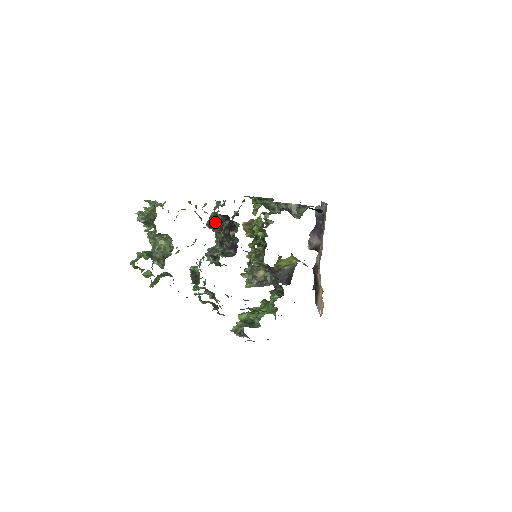
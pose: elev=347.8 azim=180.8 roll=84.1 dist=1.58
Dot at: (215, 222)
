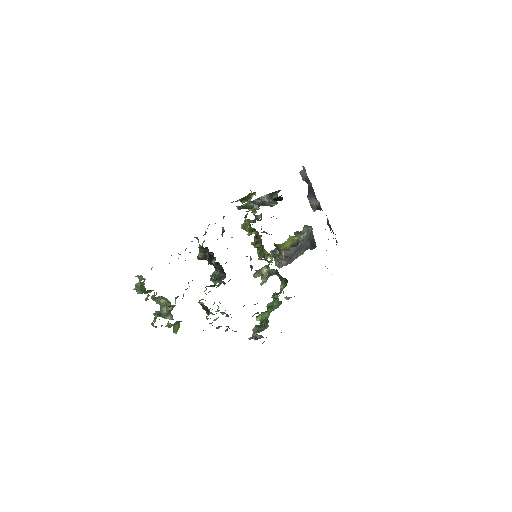
Dot at: (202, 254)
